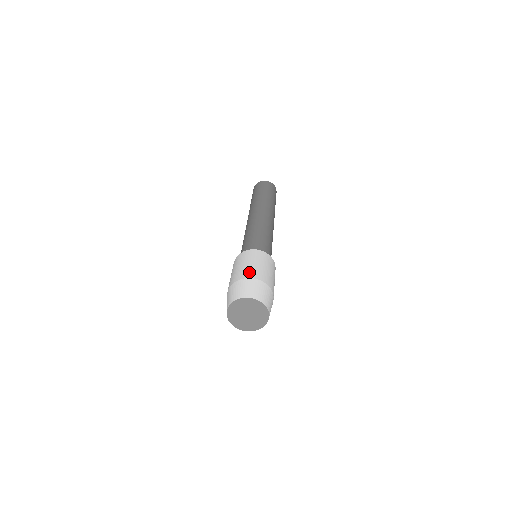
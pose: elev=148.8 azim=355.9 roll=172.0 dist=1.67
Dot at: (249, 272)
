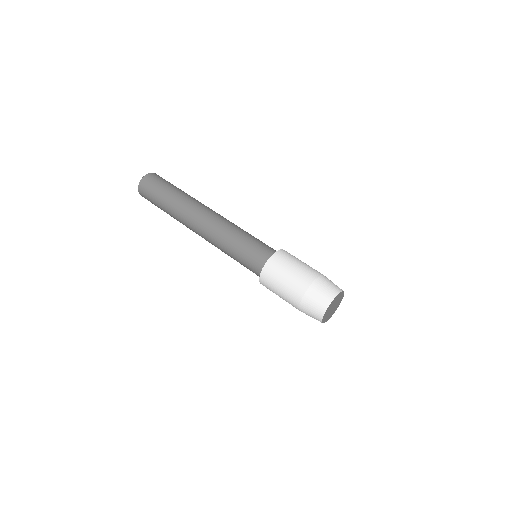
Dot at: (295, 291)
